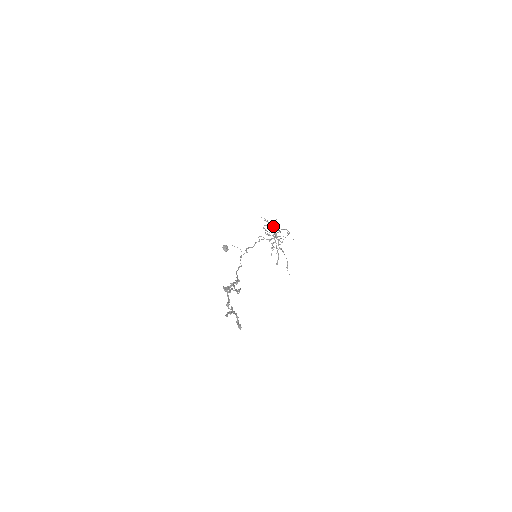
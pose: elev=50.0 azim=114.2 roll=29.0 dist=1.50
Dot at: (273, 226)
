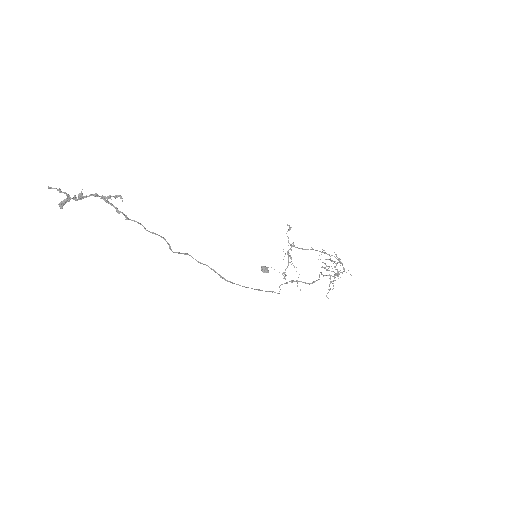
Dot at: (334, 261)
